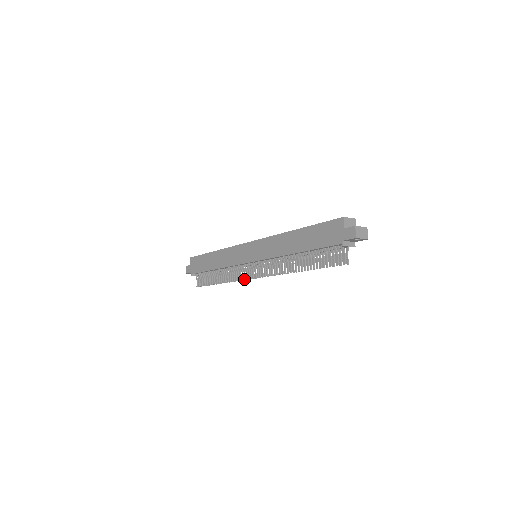
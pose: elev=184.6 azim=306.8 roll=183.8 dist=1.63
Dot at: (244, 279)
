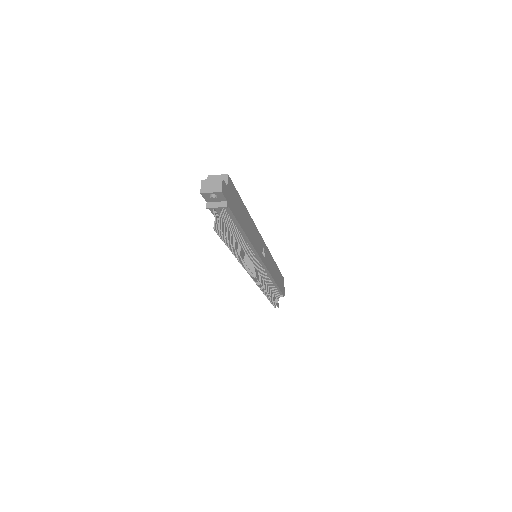
Dot at: (256, 284)
